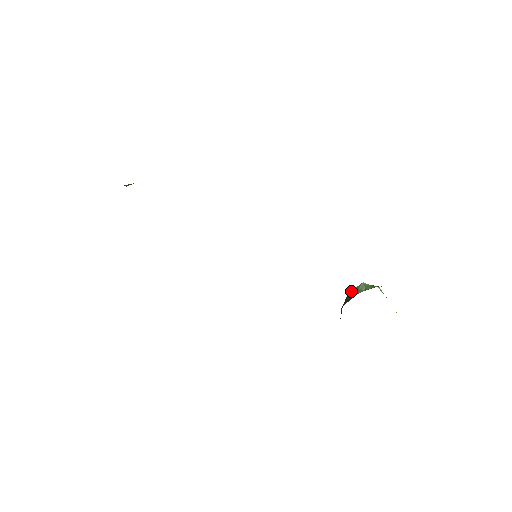
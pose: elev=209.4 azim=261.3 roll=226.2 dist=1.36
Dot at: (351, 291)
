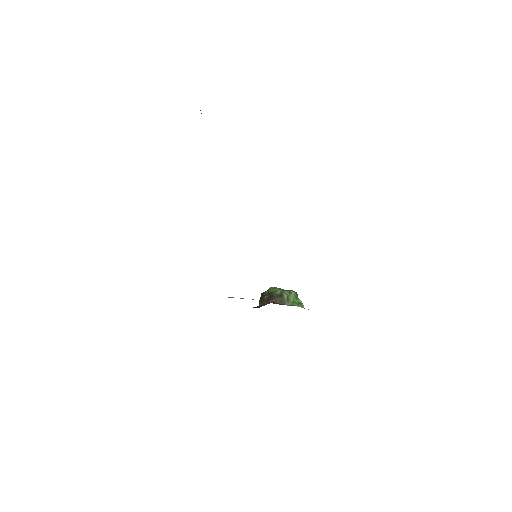
Dot at: (283, 294)
